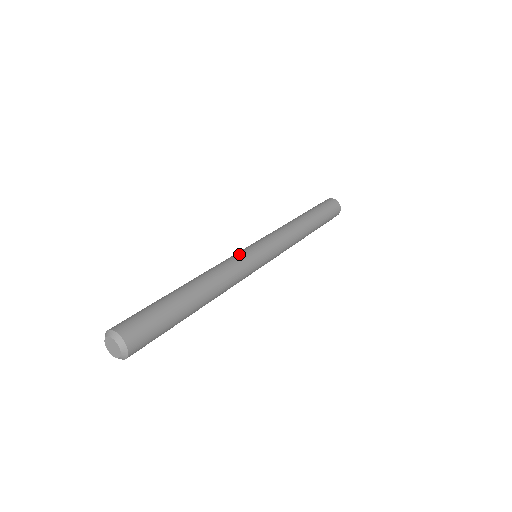
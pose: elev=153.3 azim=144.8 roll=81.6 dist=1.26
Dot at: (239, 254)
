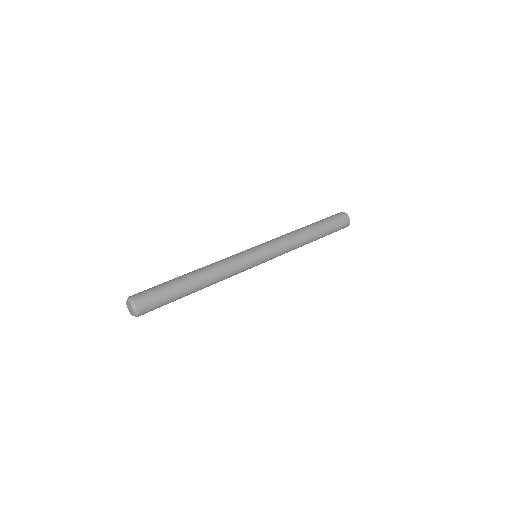
Dot at: (240, 254)
